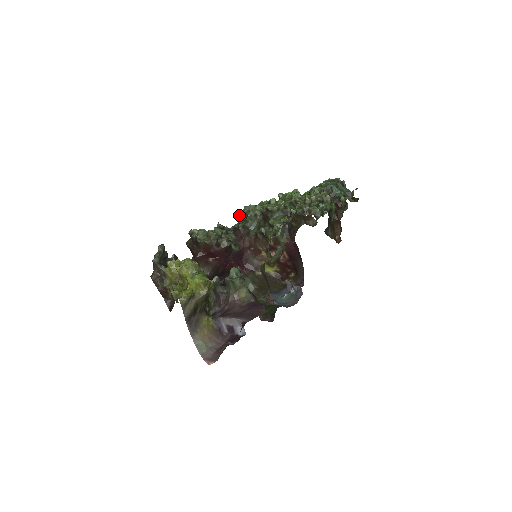
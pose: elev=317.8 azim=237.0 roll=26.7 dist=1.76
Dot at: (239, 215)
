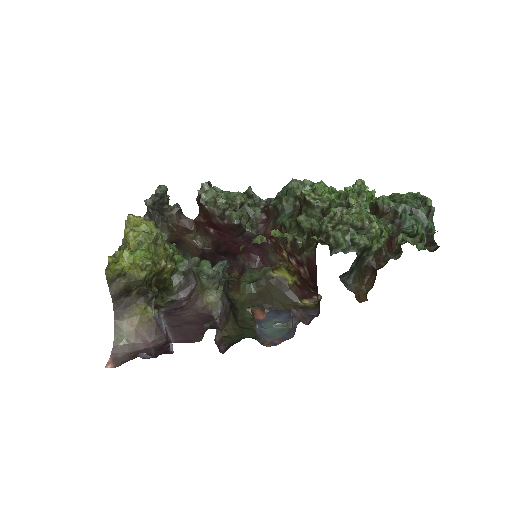
Dot at: occluded
